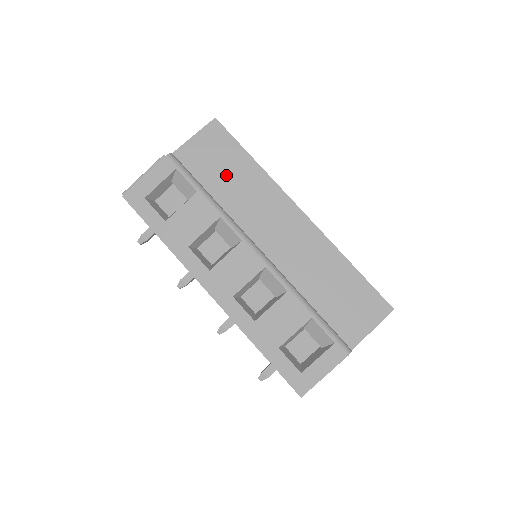
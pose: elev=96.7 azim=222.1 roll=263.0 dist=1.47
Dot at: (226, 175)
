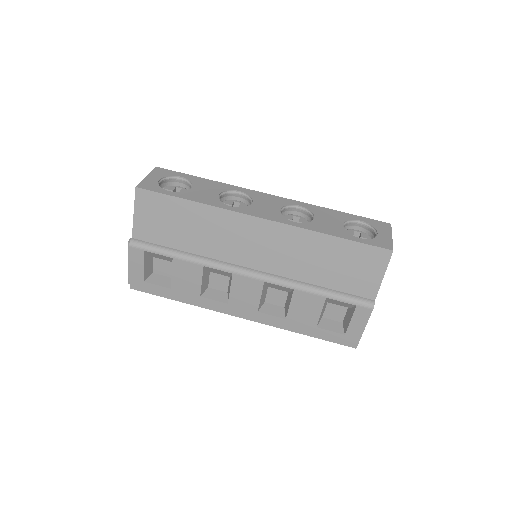
Dot at: (182, 228)
